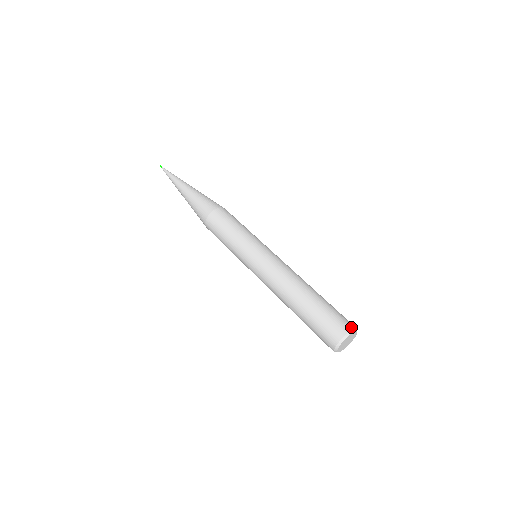
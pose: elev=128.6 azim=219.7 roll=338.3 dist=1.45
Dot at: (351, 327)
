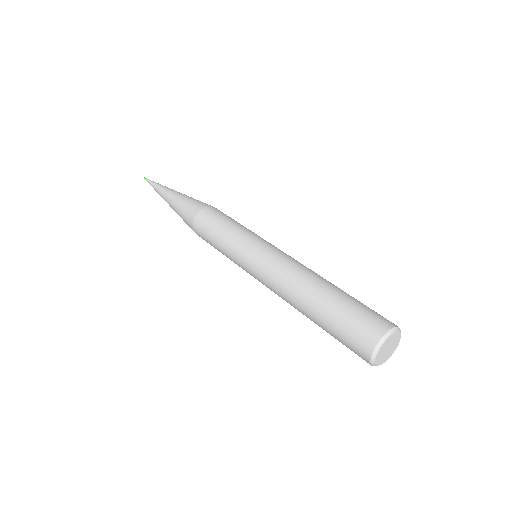
Dot at: (382, 331)
